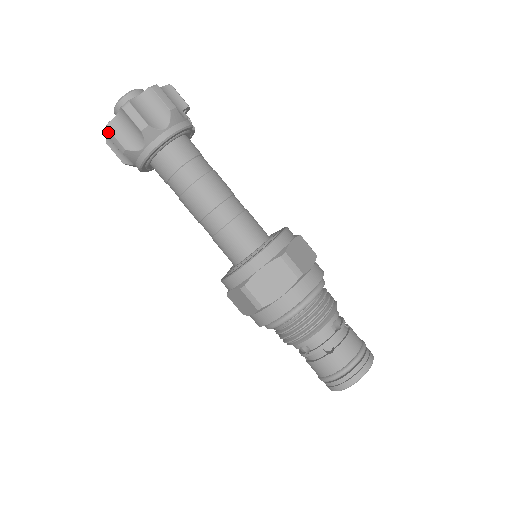
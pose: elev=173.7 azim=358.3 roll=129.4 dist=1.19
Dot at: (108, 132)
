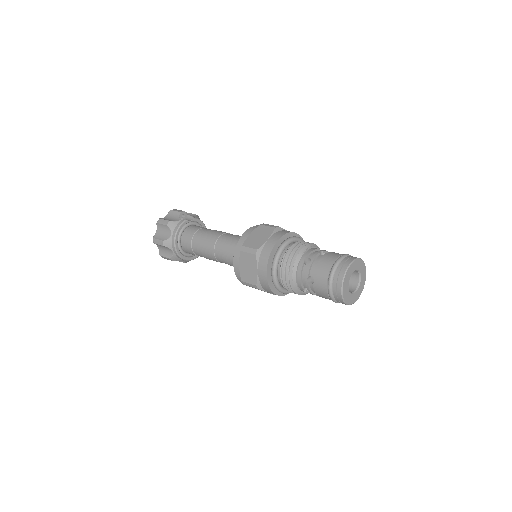
Dot at: (162, 257)
